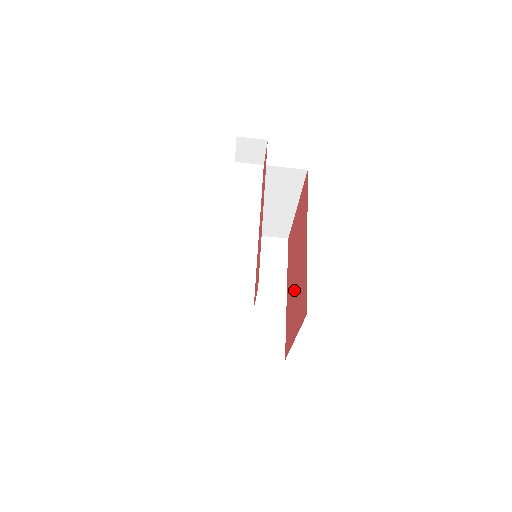
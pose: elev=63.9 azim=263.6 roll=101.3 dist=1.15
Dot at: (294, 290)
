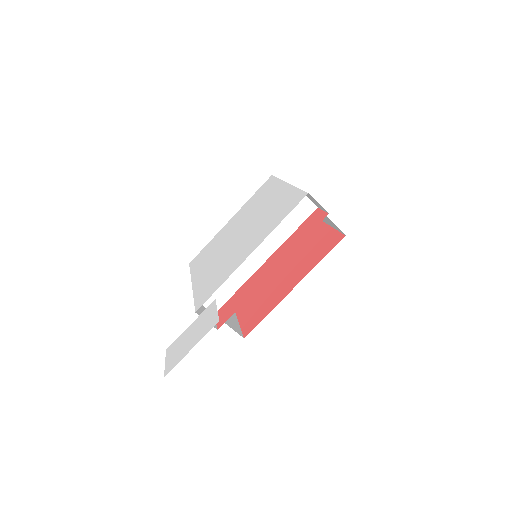
Dot at: (267, 281)
